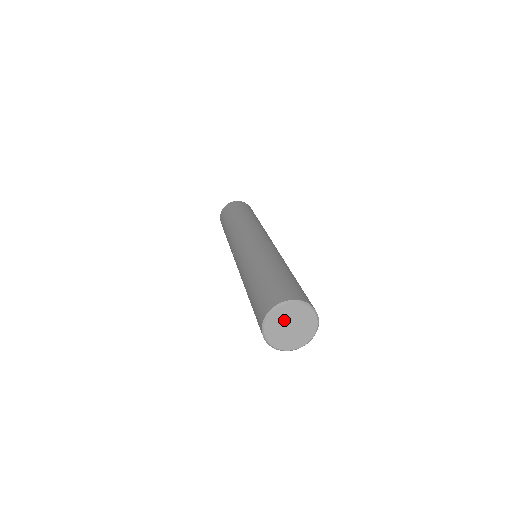
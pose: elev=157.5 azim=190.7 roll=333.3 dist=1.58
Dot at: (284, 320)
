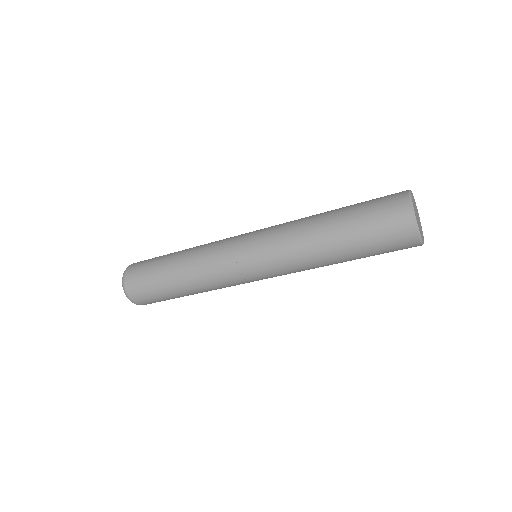
Dot at: (416, 210)
